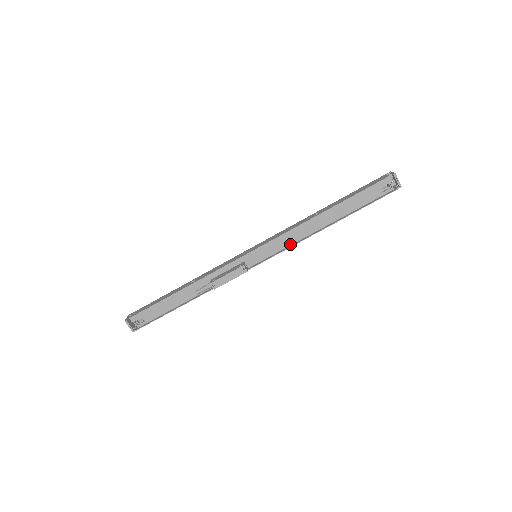
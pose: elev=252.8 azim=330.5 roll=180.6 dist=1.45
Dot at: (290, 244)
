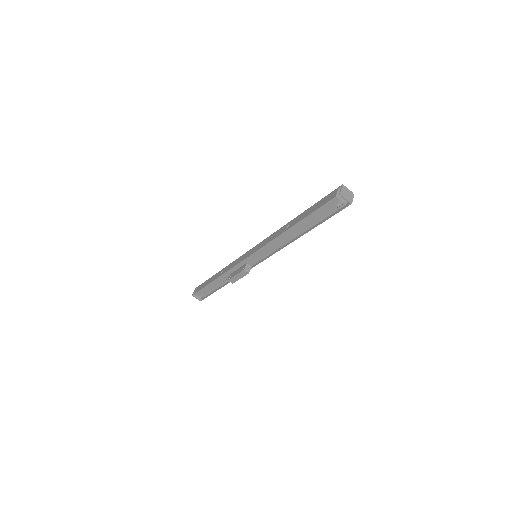
Dot at: (275, 250)
